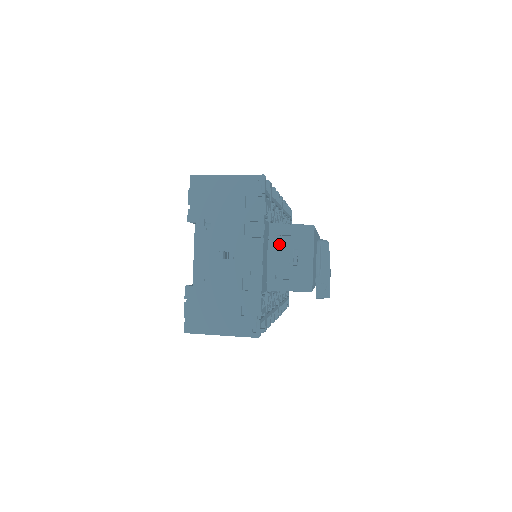
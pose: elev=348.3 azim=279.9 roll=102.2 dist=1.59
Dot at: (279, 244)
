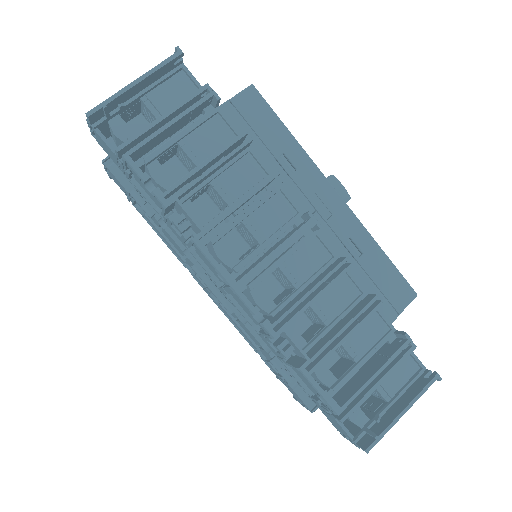
Dot at: occluded
